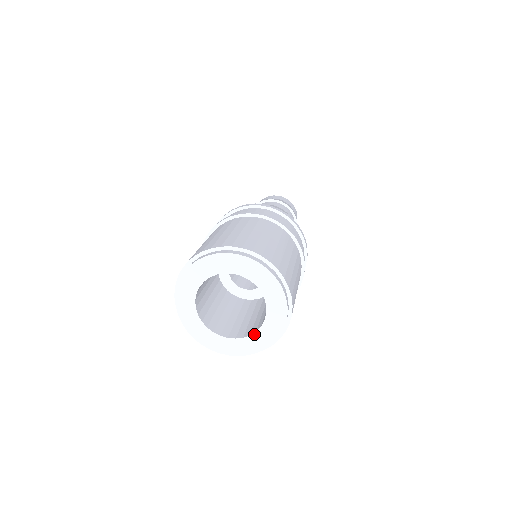
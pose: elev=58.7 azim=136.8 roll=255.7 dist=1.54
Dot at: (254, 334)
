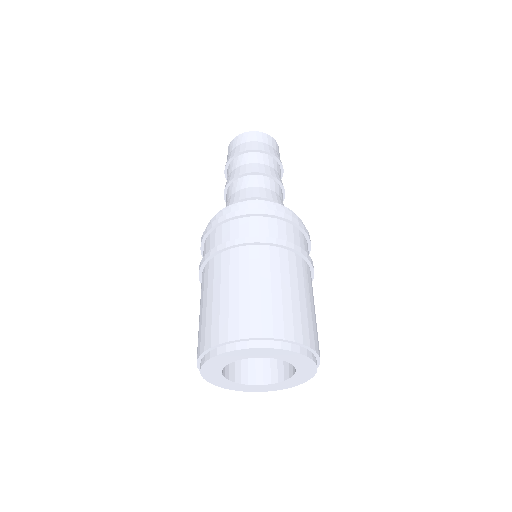
Dot at: (275, 384)
